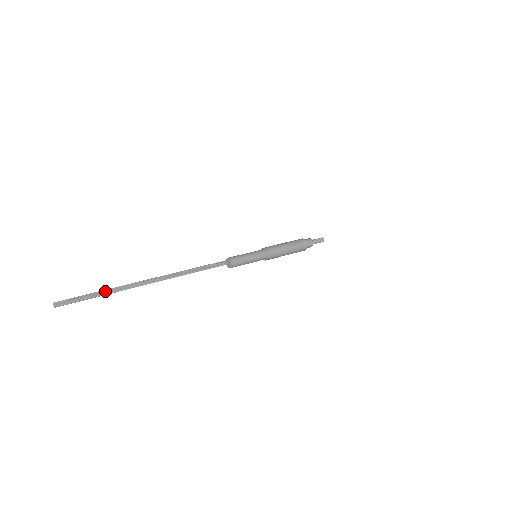
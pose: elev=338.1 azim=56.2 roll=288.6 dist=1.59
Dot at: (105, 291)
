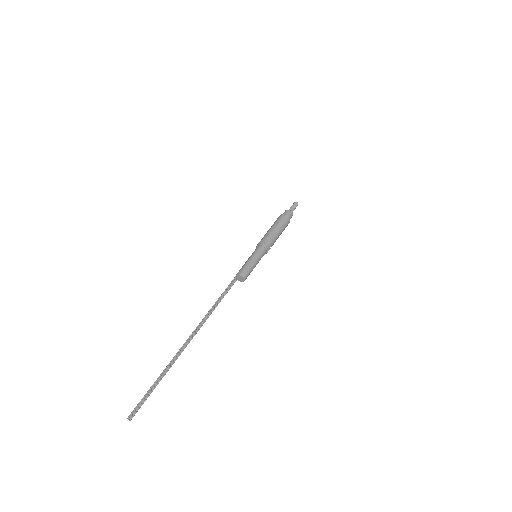
Dot at: (161, 376)
